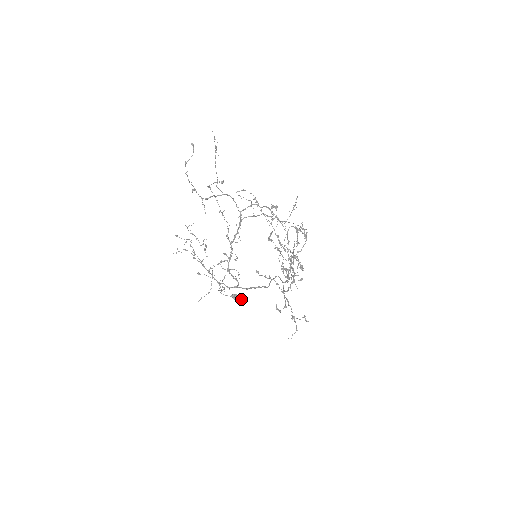
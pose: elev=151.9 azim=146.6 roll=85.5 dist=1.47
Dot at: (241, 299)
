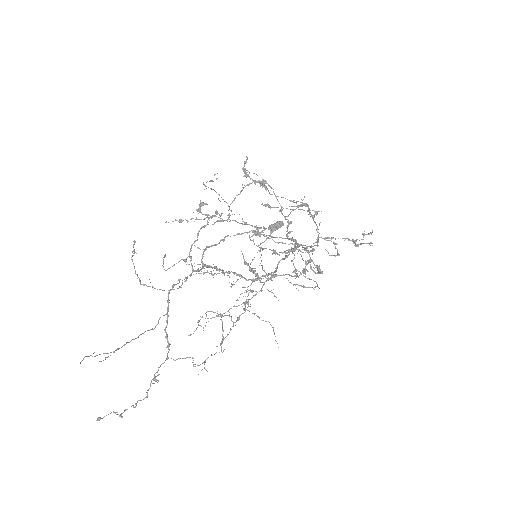
Dot at: (279, 223)
